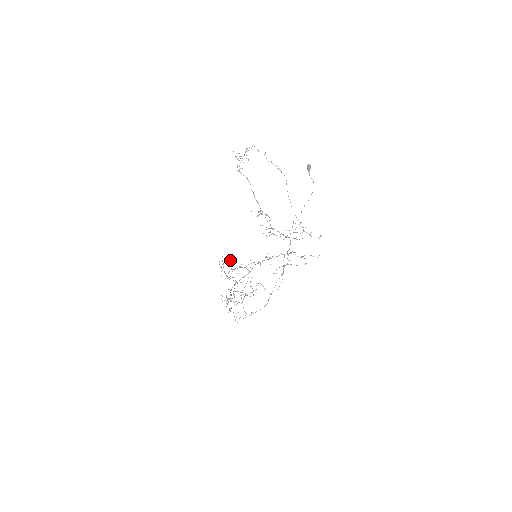
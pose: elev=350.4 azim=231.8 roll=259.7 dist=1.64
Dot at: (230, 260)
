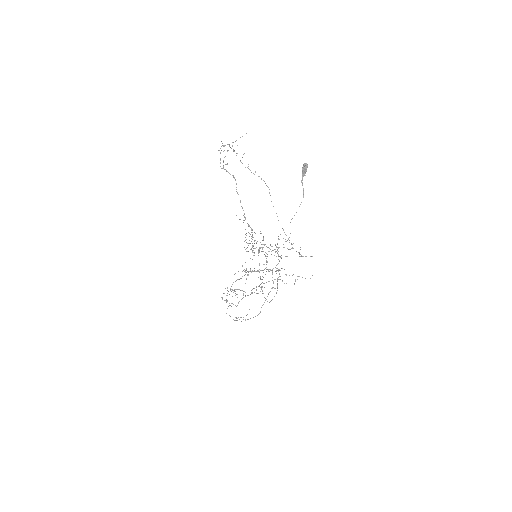
Dot at: occluded
